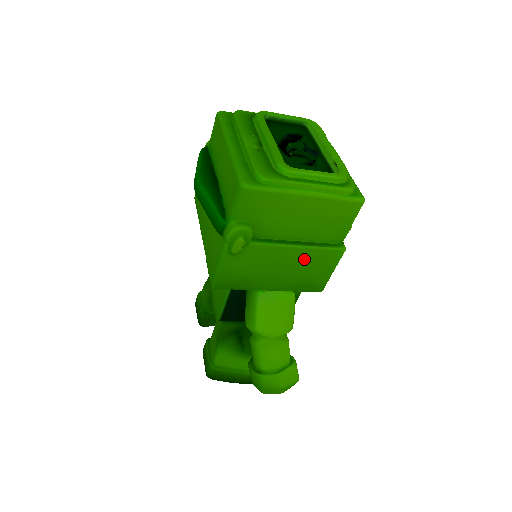
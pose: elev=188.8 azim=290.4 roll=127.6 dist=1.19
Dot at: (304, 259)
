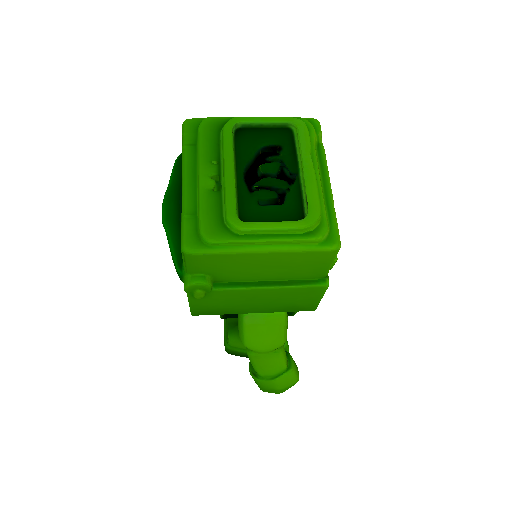
Dot at: (281, 294)
